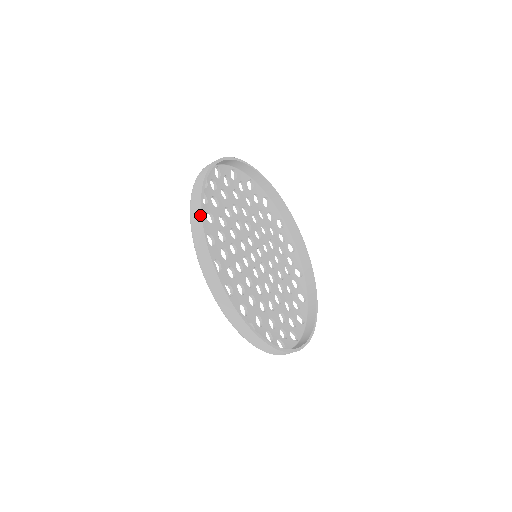
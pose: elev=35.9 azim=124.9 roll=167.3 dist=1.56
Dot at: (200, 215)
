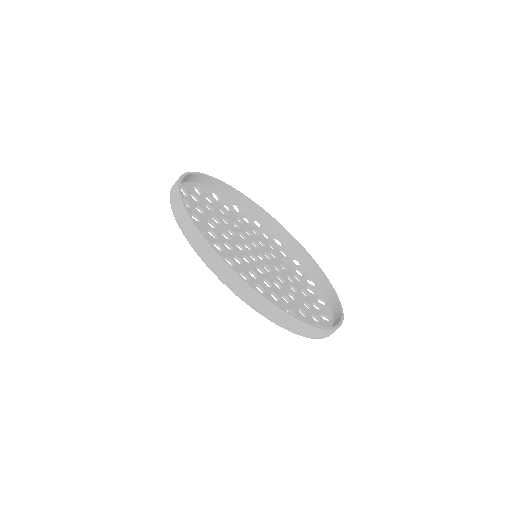
Dot at: (203, 175)
